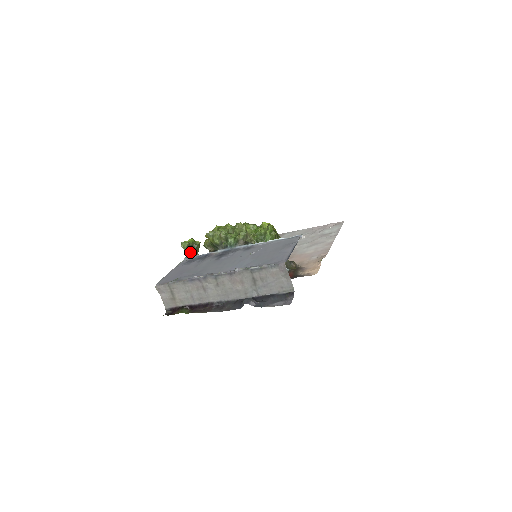
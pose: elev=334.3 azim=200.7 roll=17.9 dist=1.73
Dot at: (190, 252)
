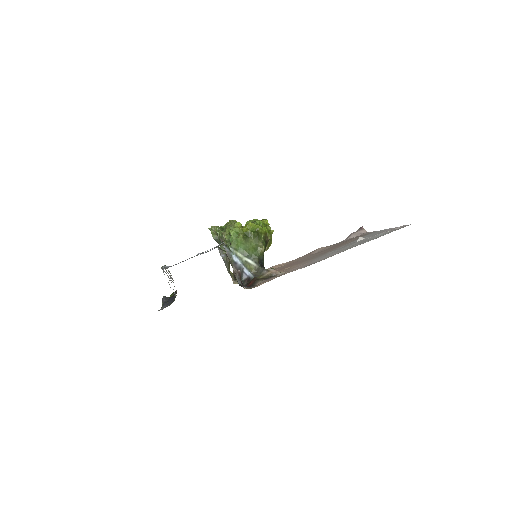
Dot at: occluded
